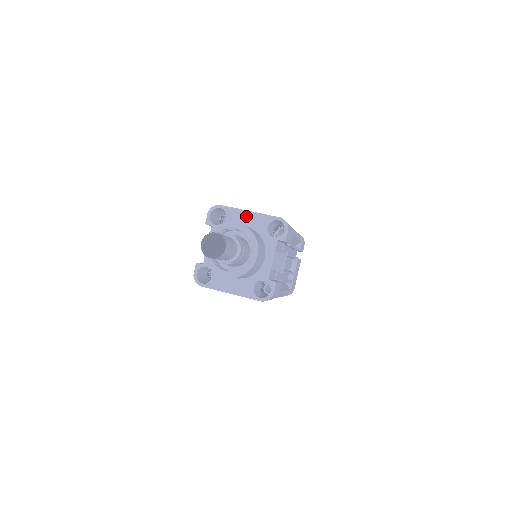
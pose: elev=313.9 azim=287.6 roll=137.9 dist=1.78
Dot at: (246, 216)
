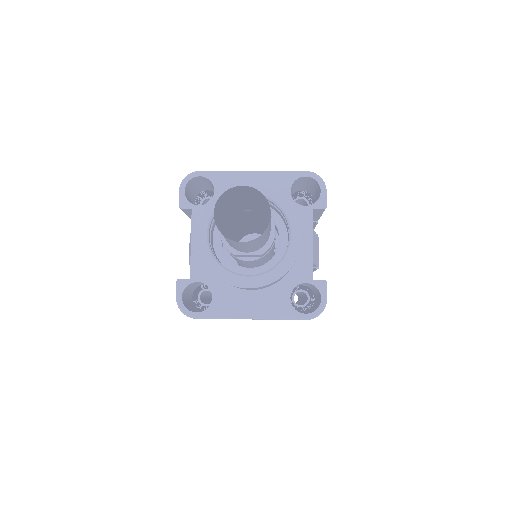
Dot at: (249, 180)
